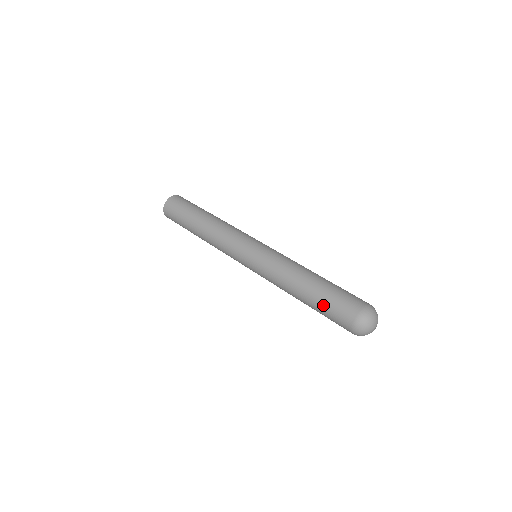
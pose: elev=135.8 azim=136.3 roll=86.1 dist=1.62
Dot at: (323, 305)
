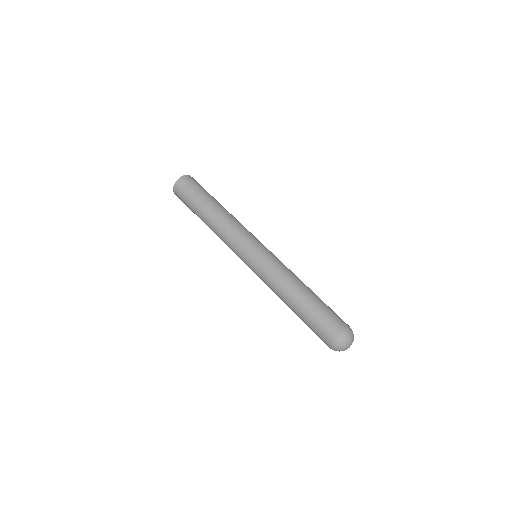
Dot at: (308, 322)
